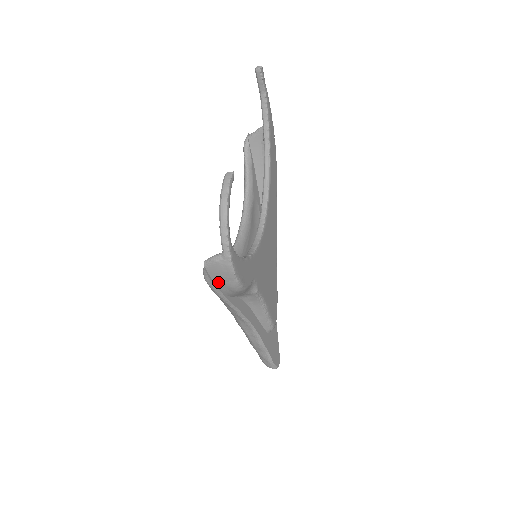
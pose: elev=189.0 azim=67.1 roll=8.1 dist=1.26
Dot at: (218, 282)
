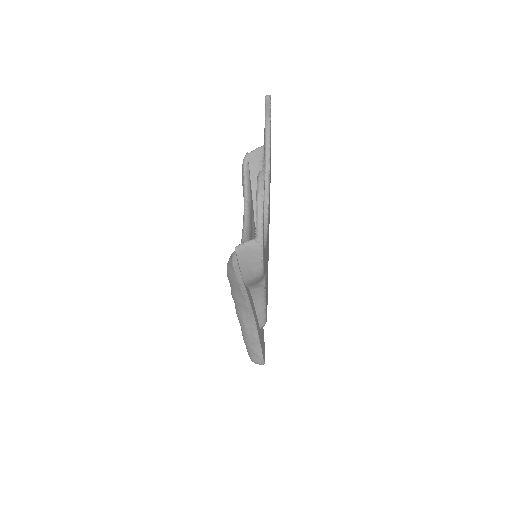
Dot at: (244, 267)
